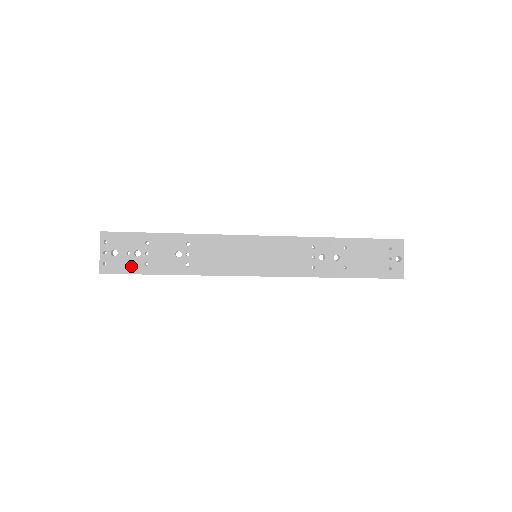
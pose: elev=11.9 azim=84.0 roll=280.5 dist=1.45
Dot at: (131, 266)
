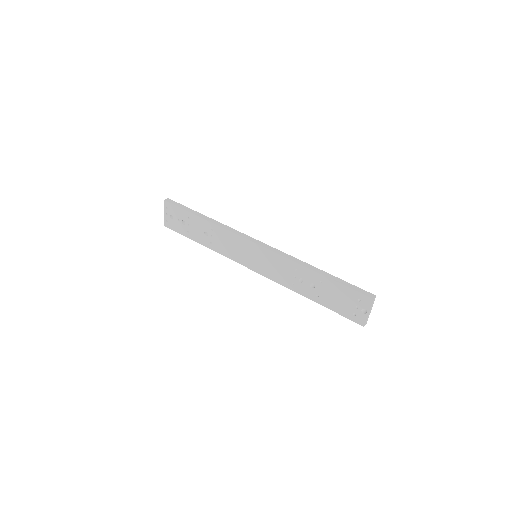
Dot at: (180, 229)
